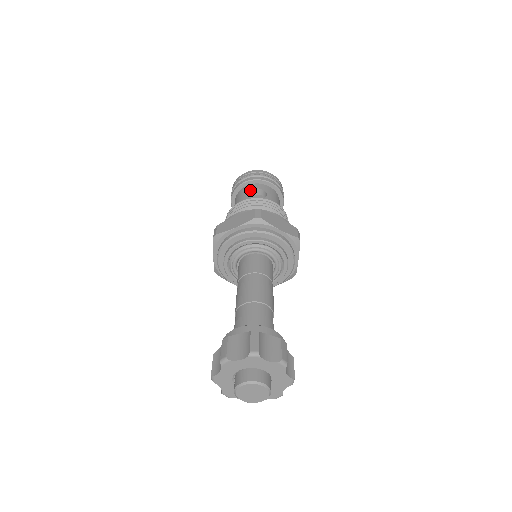
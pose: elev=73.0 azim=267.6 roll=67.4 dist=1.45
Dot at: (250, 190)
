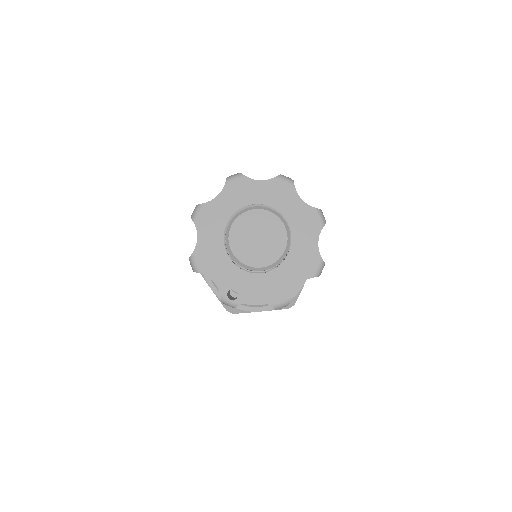
Dot at: occluded
